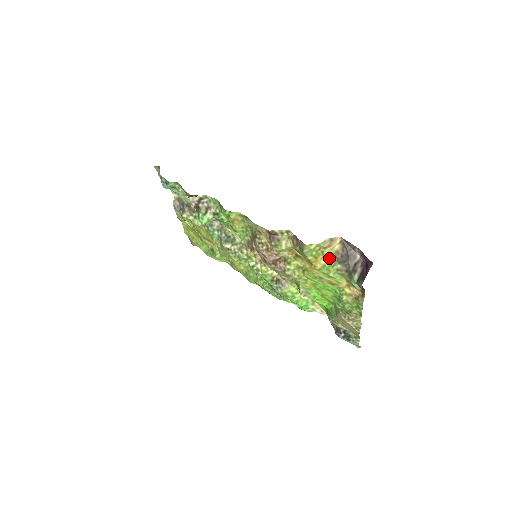
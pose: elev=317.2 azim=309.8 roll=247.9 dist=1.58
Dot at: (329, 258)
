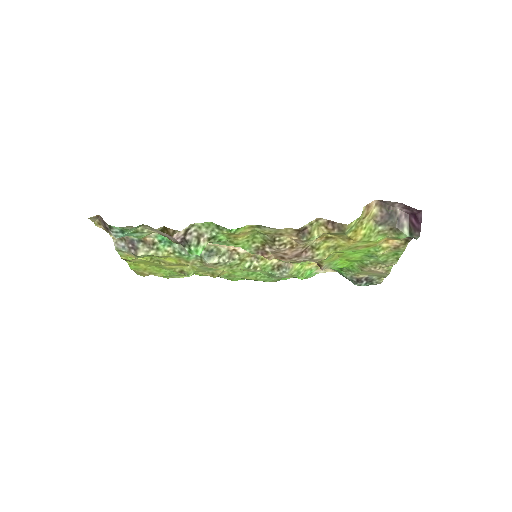
Dot at: (368, 225)
